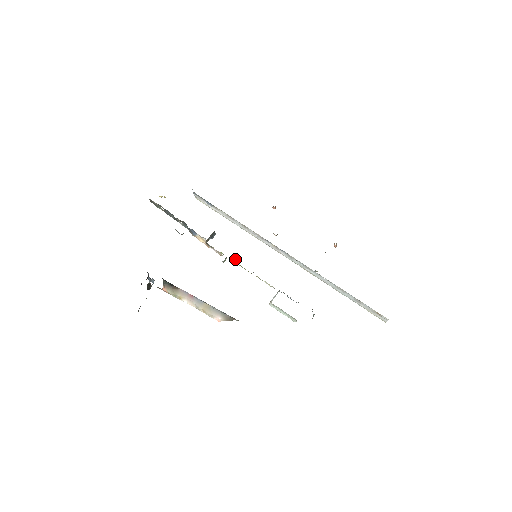
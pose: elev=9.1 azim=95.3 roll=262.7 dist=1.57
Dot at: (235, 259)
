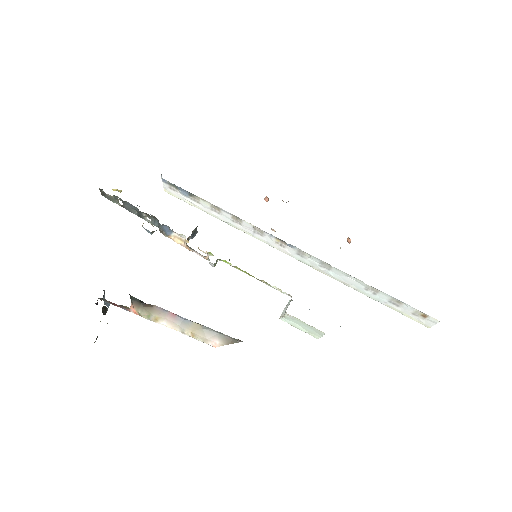
Dot at: occluded
